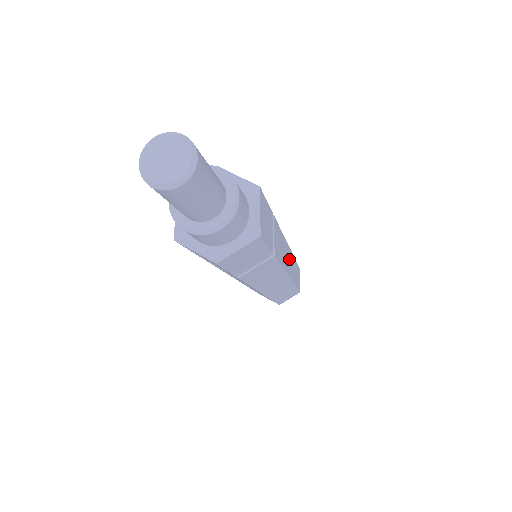
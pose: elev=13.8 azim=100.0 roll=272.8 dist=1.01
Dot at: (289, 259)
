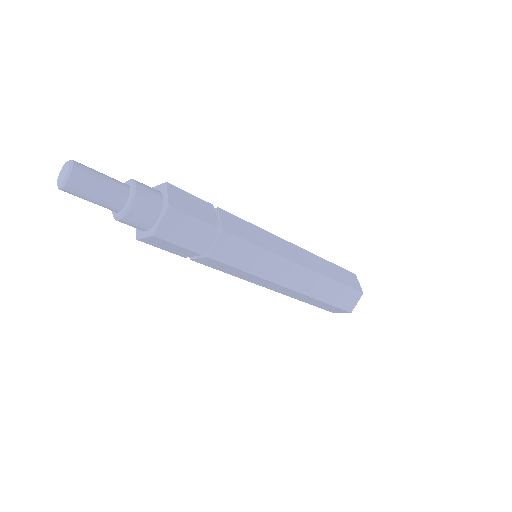
Dot at: (292, 273)
